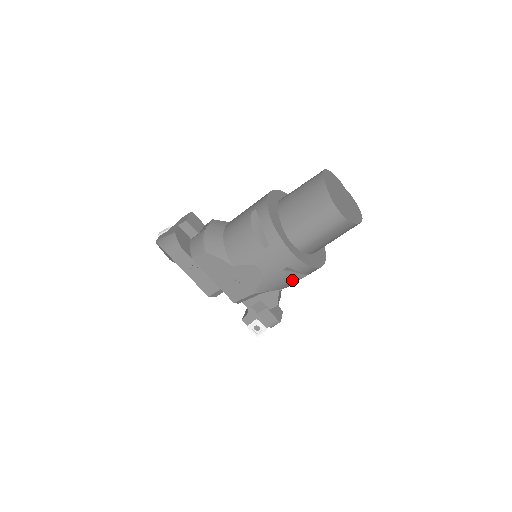
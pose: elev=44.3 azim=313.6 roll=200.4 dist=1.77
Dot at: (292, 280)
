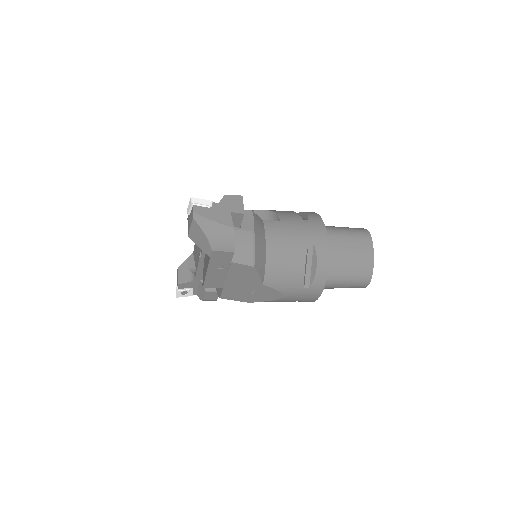
Dot at: occluded
